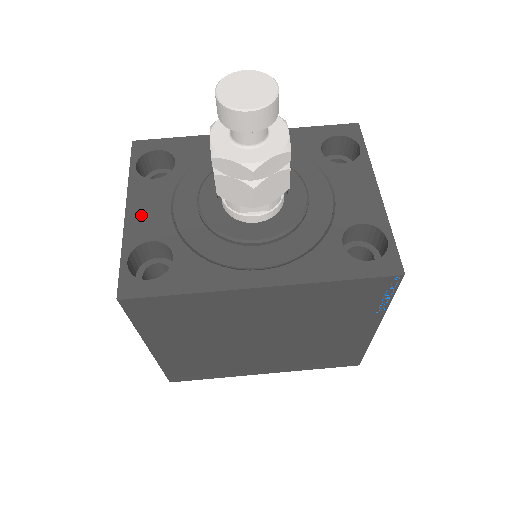
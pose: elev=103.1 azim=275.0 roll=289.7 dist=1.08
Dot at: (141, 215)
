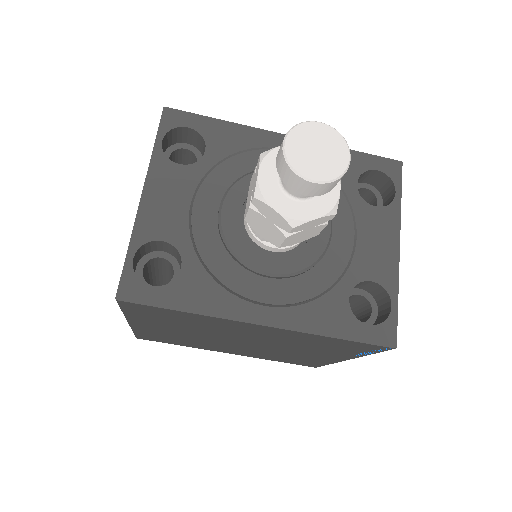
Dot at: (157, 206)
